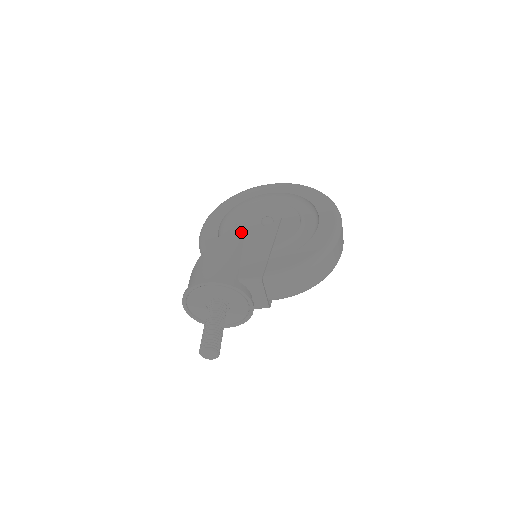
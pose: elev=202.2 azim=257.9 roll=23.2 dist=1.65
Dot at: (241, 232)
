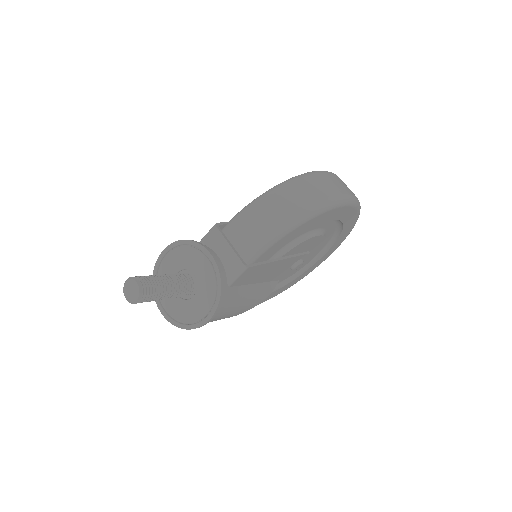
Dot at: occluded
